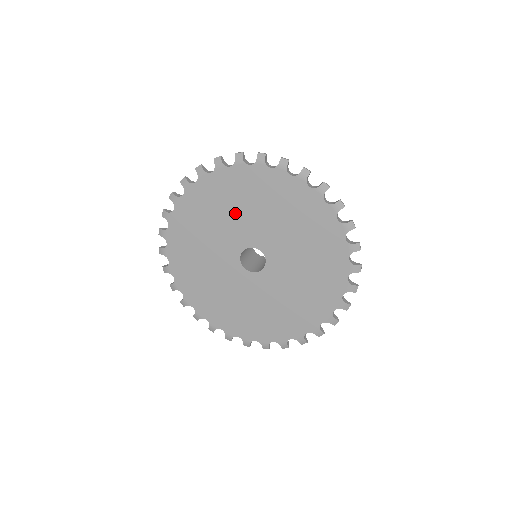
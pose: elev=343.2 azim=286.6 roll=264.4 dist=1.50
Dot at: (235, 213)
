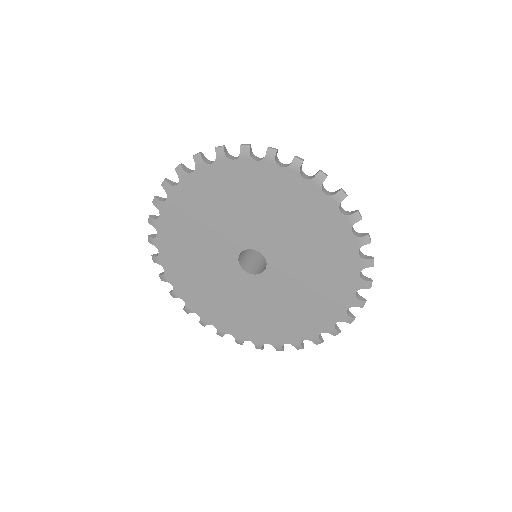
Dot at: (216, 219)
